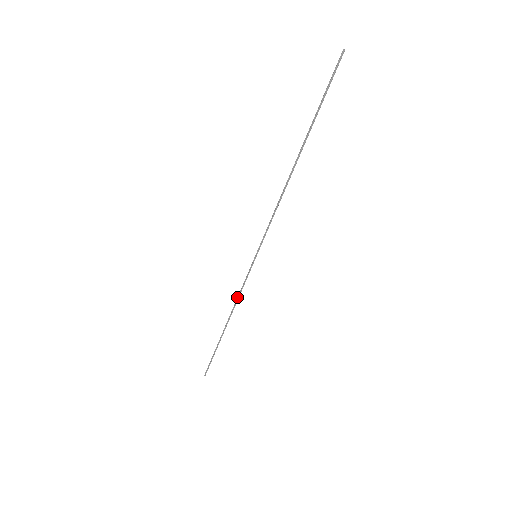
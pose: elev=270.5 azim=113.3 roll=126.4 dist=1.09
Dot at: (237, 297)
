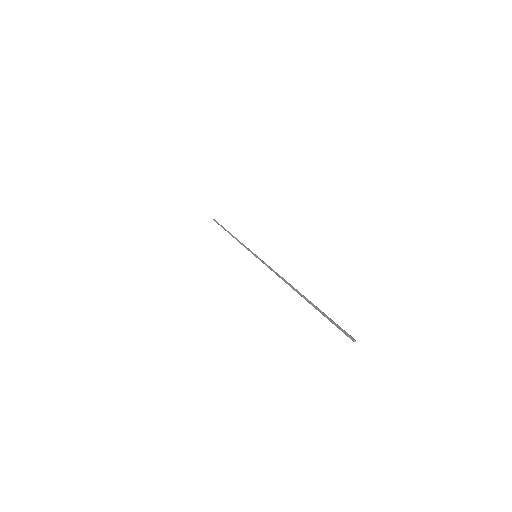
Dot at: (239, 242)
